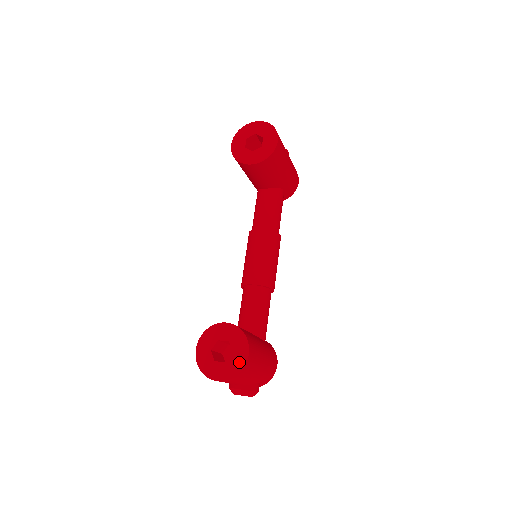
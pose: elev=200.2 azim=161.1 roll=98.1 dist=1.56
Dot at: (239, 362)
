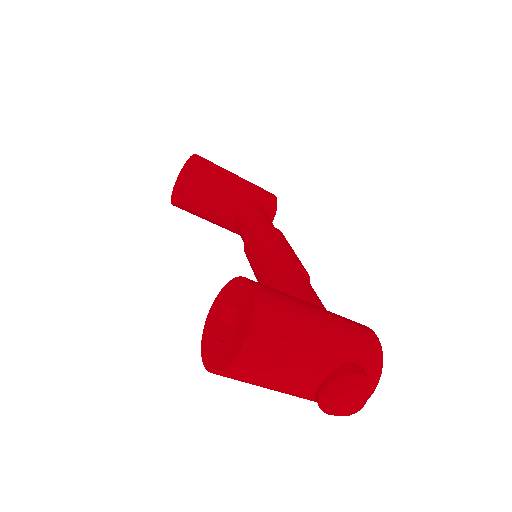
Dot at: (246, 306)
